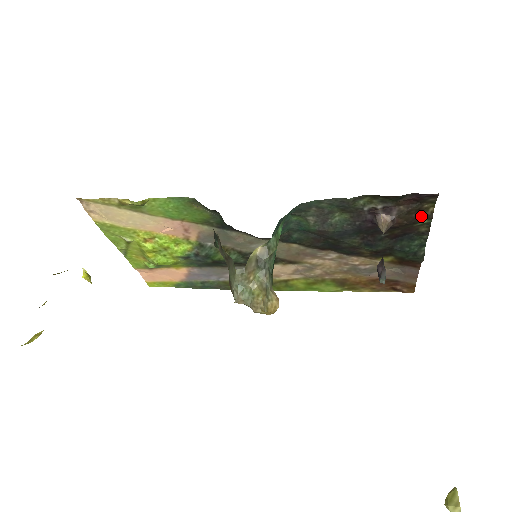
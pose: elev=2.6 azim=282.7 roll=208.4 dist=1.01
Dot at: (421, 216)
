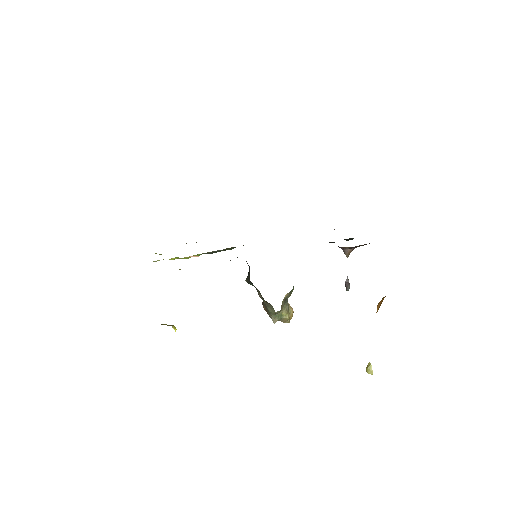
Dot at: occluded
